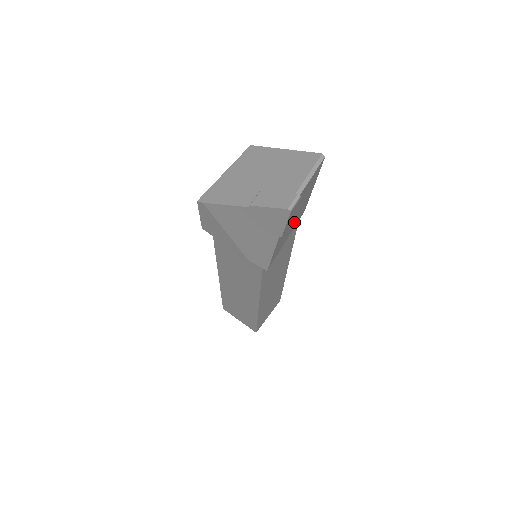
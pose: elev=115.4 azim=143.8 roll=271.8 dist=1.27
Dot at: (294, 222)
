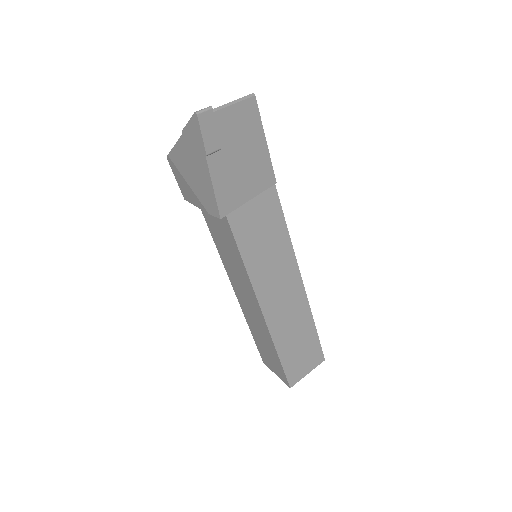
Dot at: (249, 175)
